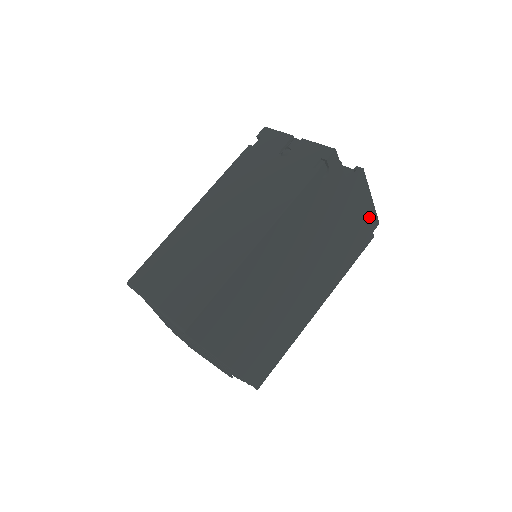
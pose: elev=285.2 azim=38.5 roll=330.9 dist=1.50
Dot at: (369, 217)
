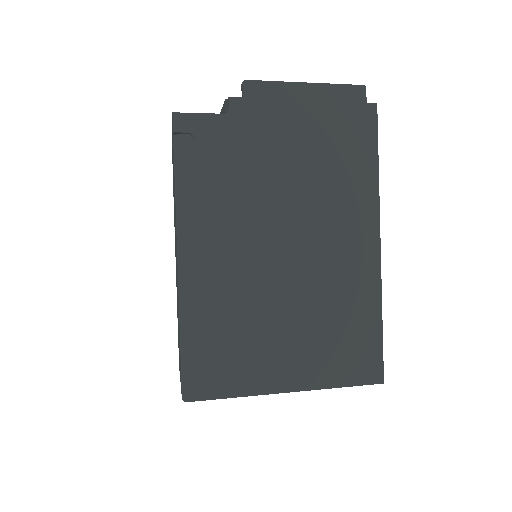
Dot at: (333, 99)
